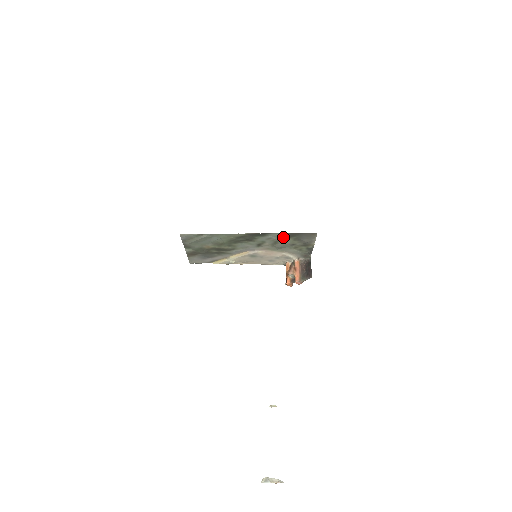
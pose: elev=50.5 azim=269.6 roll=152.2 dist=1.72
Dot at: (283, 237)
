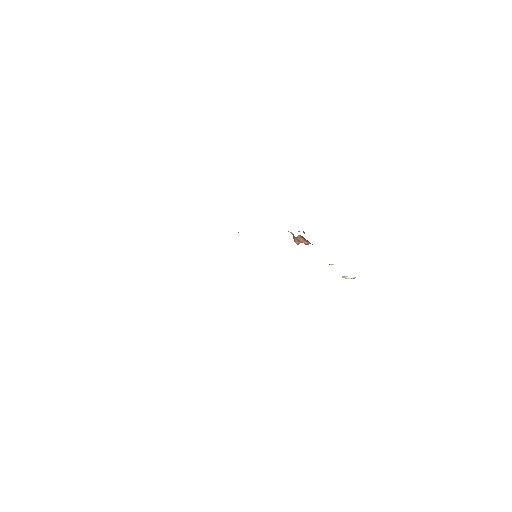
Dot at: occluded
